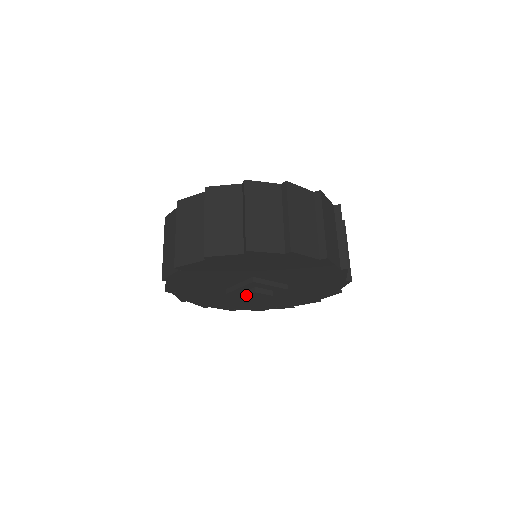
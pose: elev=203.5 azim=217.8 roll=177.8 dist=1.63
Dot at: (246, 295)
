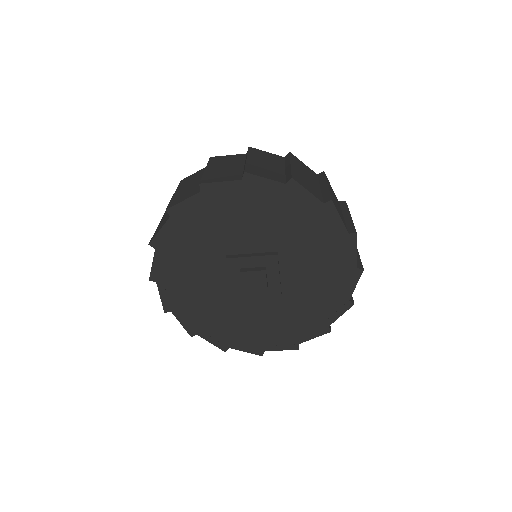
Dot at: (248, 270)
